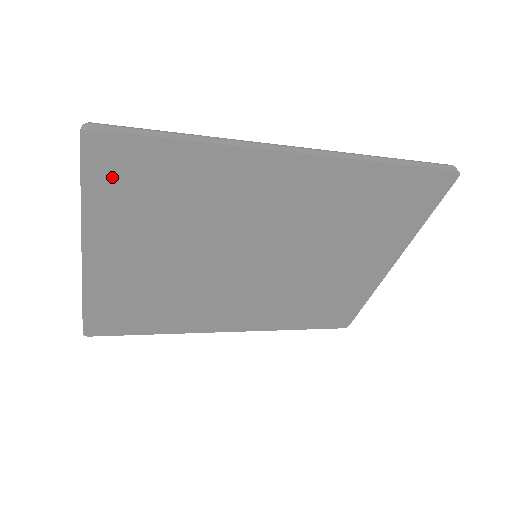
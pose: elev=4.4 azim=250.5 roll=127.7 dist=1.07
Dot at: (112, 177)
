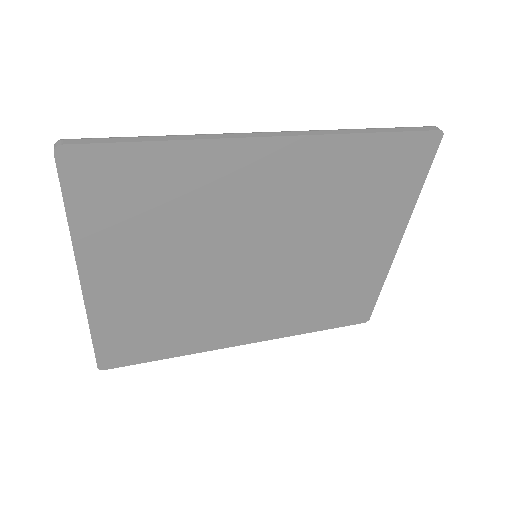
Dot at: (93, 192)
